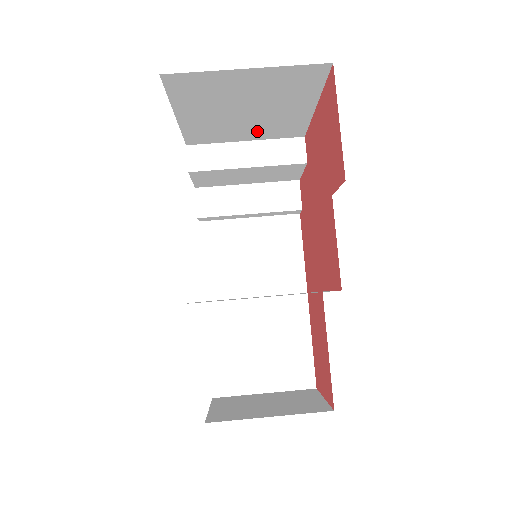
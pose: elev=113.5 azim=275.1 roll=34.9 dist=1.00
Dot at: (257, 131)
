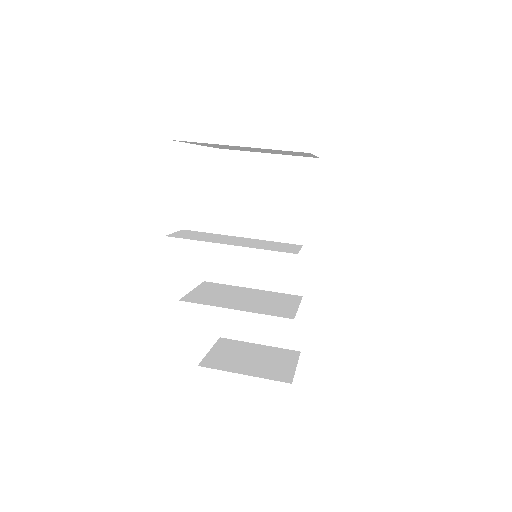
Dot at: occluded
